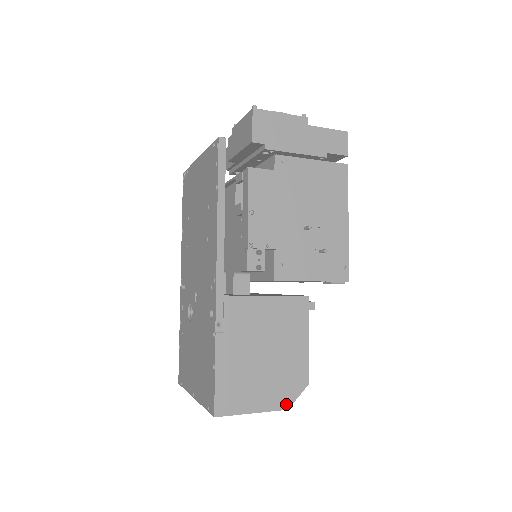
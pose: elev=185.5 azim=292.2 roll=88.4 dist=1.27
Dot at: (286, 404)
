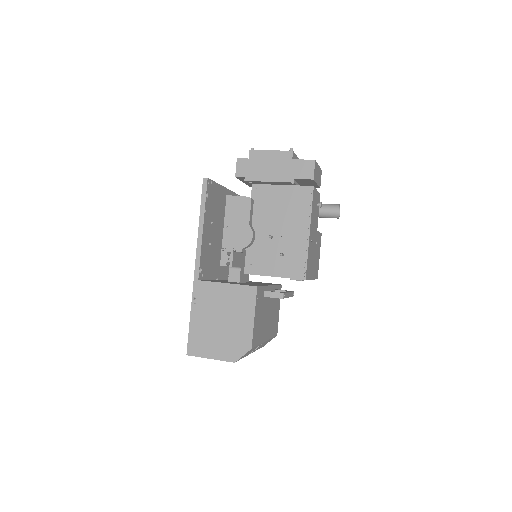
Dot at: (234, 359)
